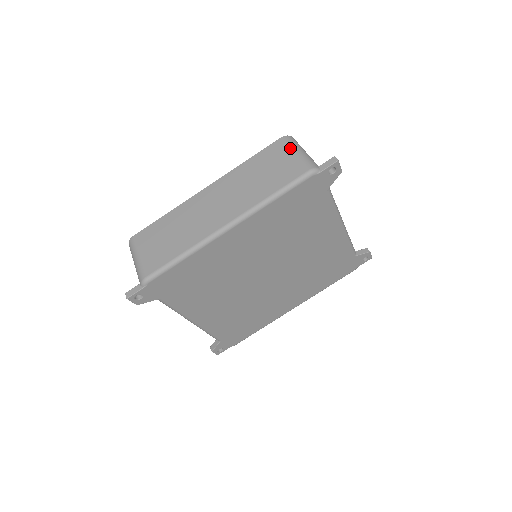
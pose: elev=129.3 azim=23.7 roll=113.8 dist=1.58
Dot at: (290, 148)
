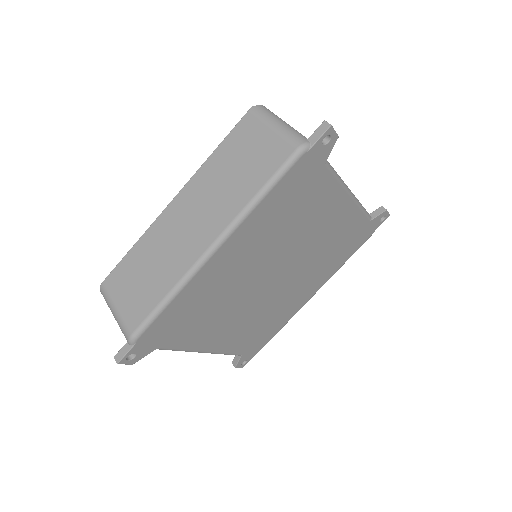
Dot at: (264, 123)
